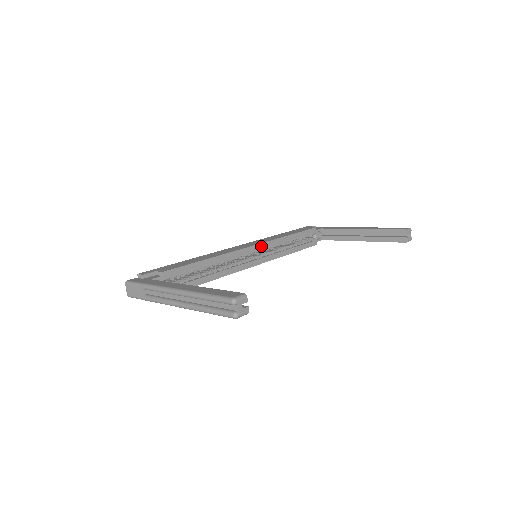
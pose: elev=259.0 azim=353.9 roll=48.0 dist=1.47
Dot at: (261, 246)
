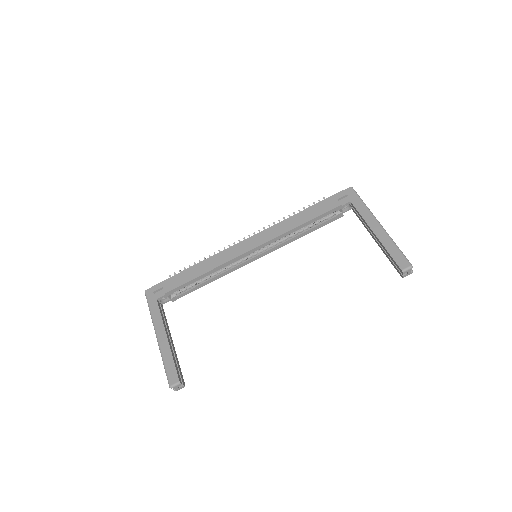
Dot at: (263, 246)
